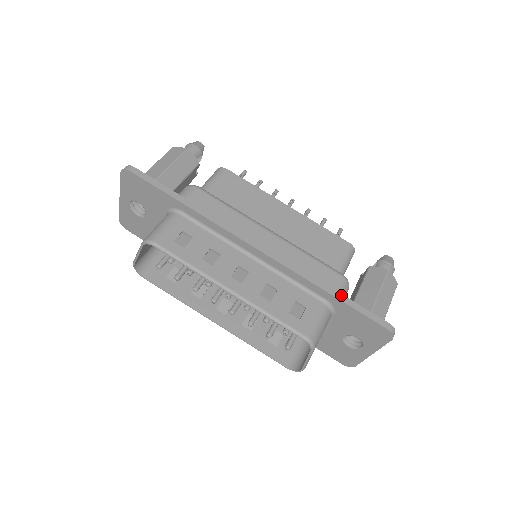
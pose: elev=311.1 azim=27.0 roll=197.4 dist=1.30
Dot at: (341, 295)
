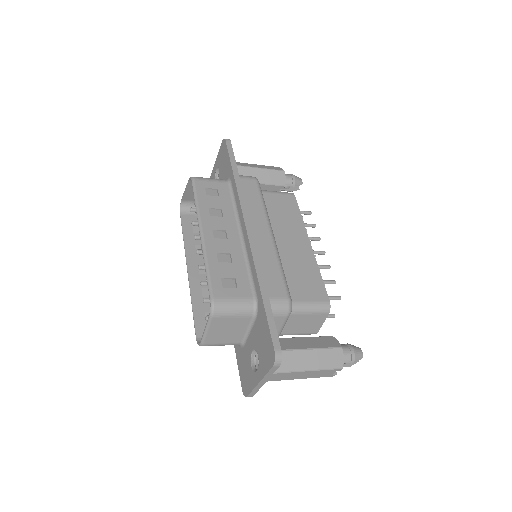
Dot at: (268, 300)
